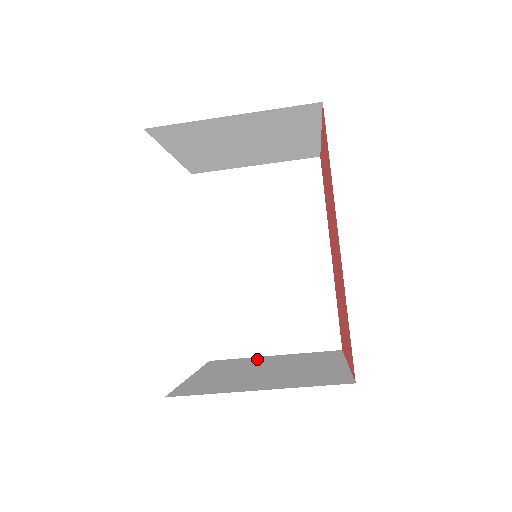
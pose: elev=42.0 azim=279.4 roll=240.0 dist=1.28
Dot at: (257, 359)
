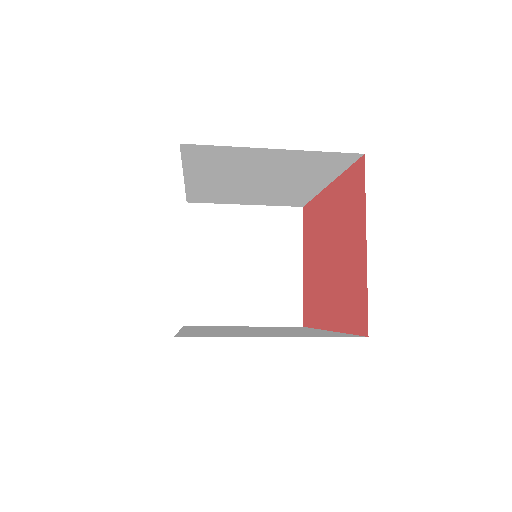
Dot at: (232, 217)
